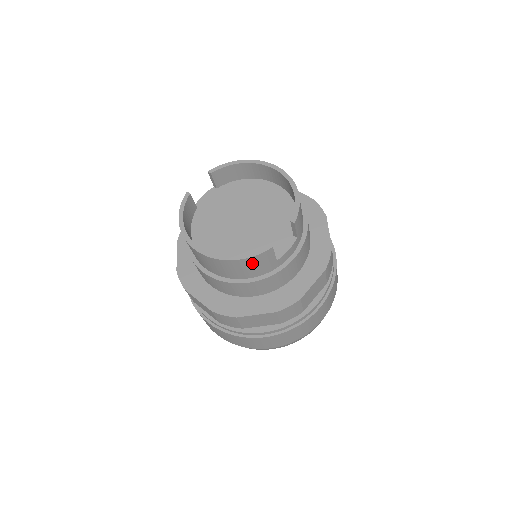
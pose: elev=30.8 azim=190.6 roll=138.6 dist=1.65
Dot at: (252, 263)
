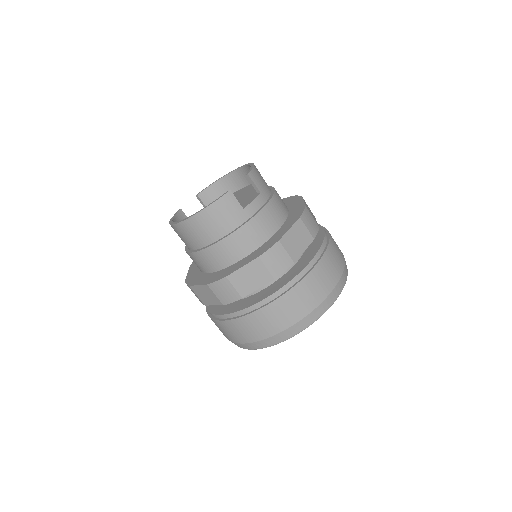
Dot at: (219, 211)
